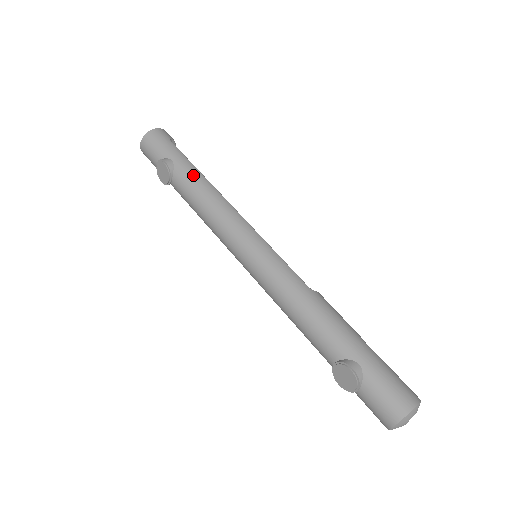
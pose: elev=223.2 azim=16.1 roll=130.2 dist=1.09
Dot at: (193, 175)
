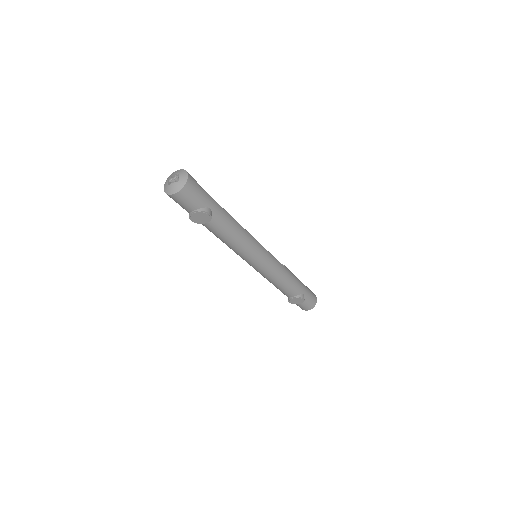
Dot at: (226, 217)
